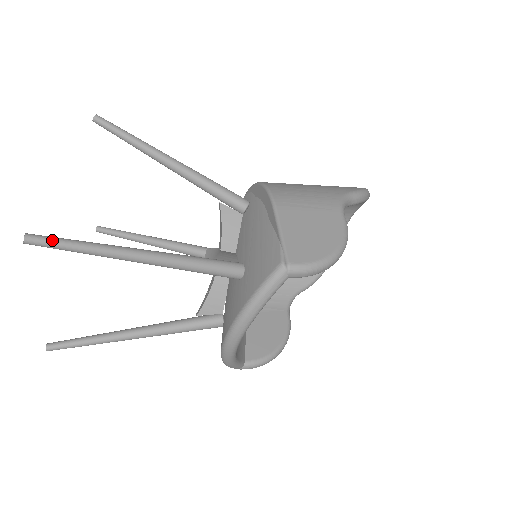
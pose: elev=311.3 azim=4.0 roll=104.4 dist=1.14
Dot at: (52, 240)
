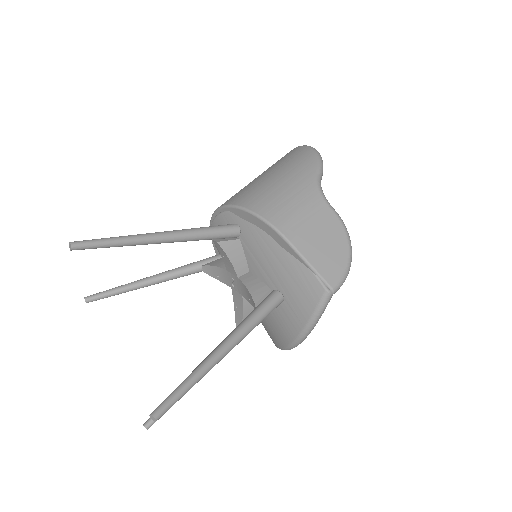
Dot at: (171, 402)
